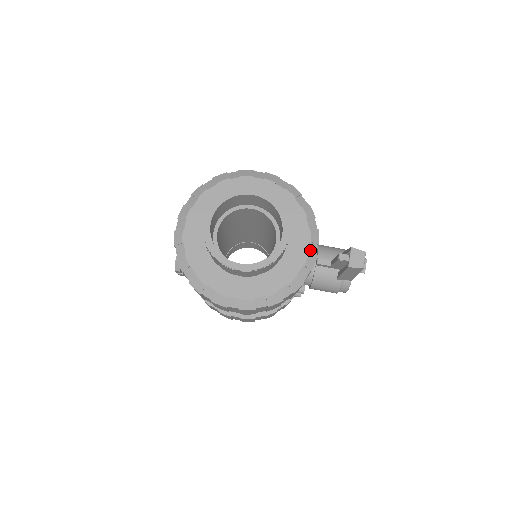
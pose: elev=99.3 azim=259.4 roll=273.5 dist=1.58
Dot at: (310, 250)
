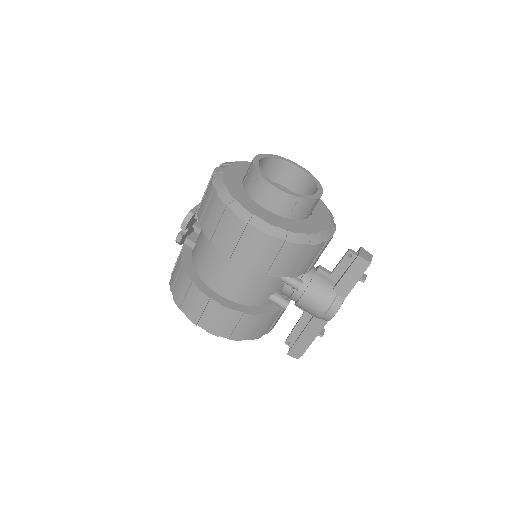
Dot at: (329, 228)
